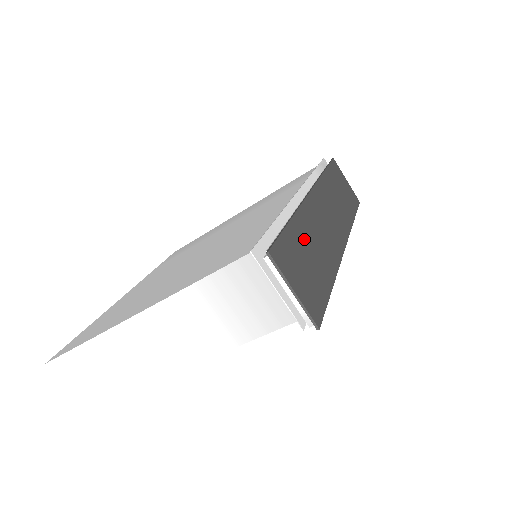
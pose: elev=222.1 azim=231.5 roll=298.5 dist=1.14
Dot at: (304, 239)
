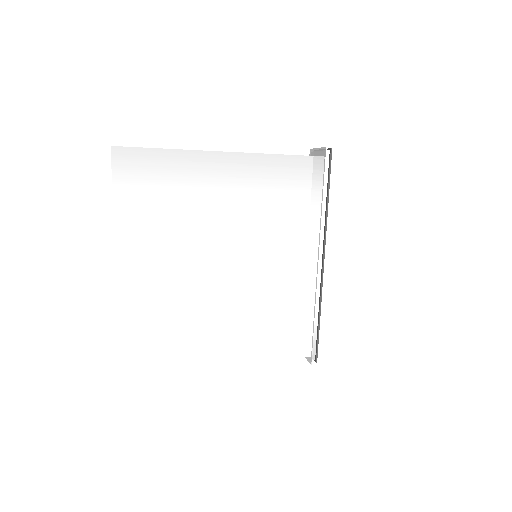
Dot at: occluded
